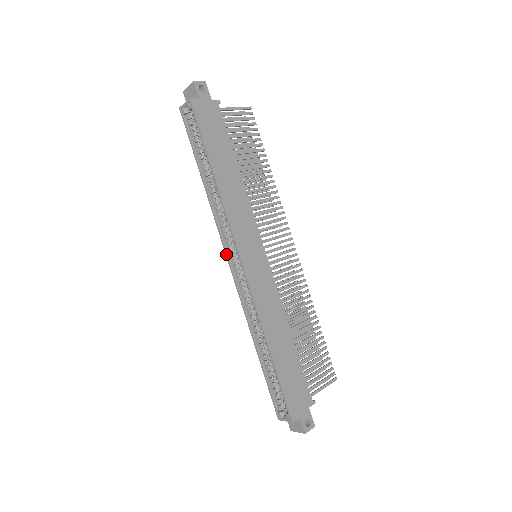
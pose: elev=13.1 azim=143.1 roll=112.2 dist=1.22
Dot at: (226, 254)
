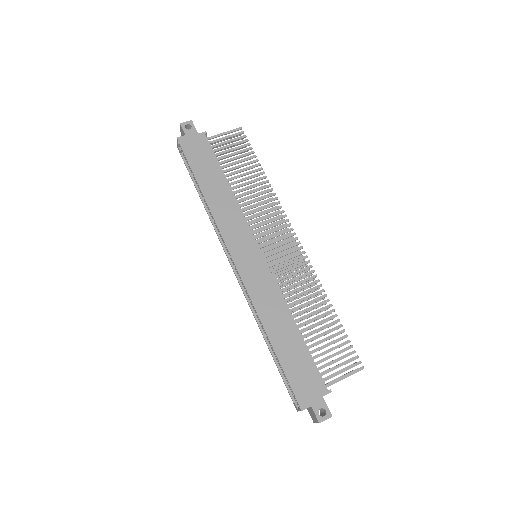
Dot at: (228, 259)
